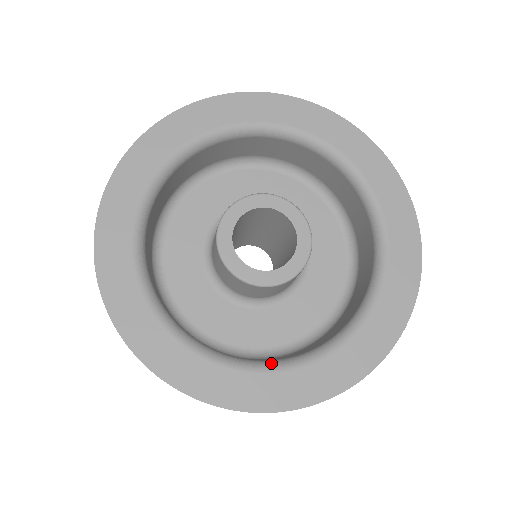
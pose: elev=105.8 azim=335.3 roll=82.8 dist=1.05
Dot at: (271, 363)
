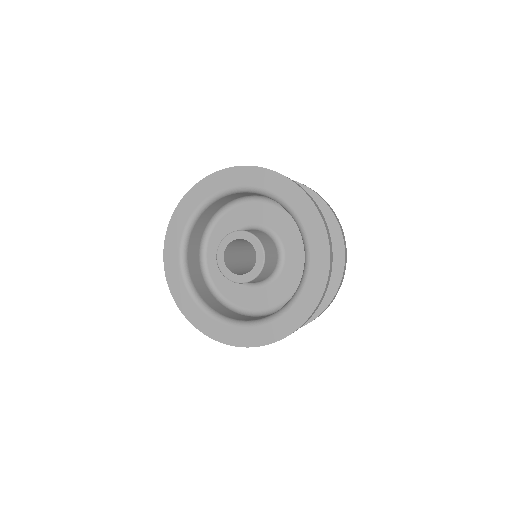
Dot at: (282, 309)
